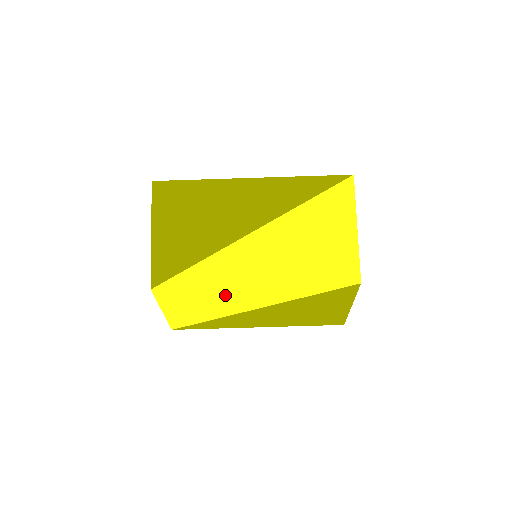
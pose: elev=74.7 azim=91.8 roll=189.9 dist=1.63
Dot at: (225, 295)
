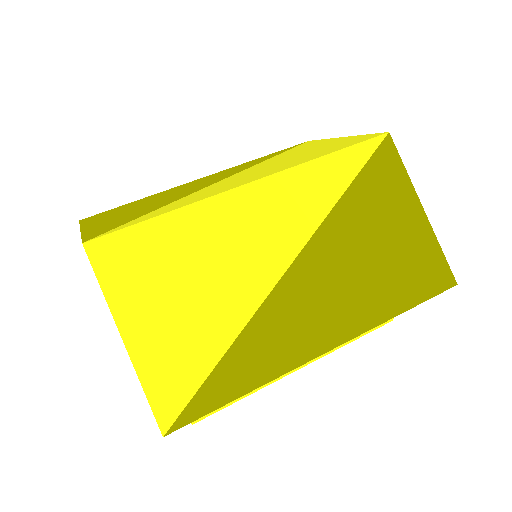
Dot at: (217, 228)
